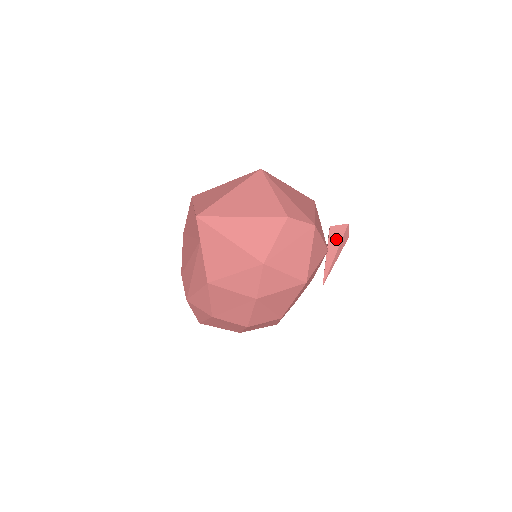
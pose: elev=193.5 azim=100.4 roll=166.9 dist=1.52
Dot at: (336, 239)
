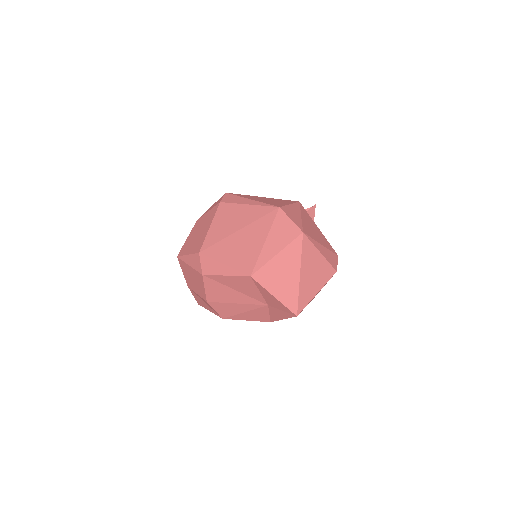
Dot at: occluded
